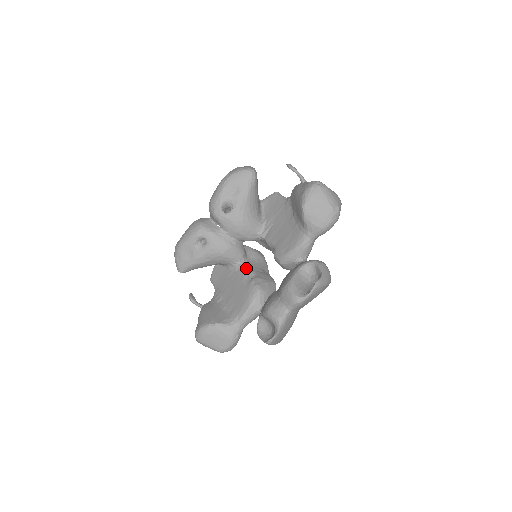
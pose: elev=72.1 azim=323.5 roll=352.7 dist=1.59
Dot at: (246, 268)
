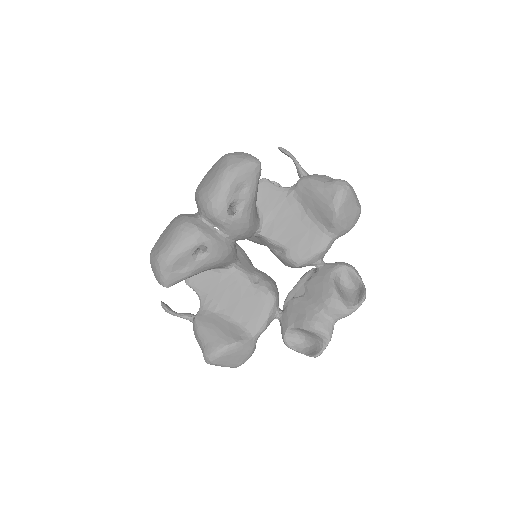
Dot at: (244, 270)
